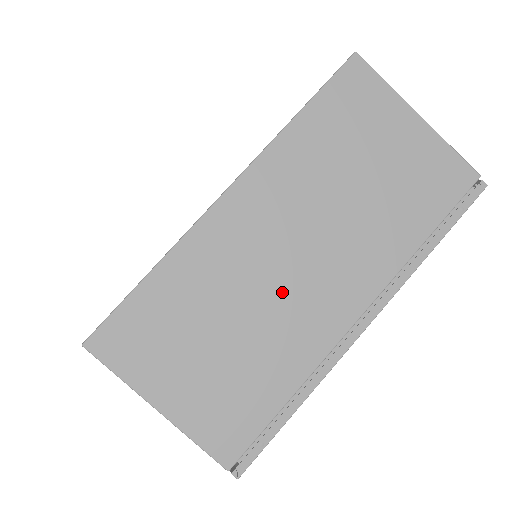
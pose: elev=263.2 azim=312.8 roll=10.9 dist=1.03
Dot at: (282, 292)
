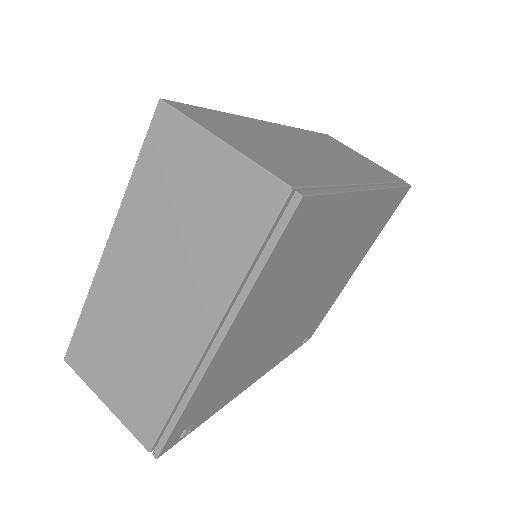
Dot at: (152, 322)
